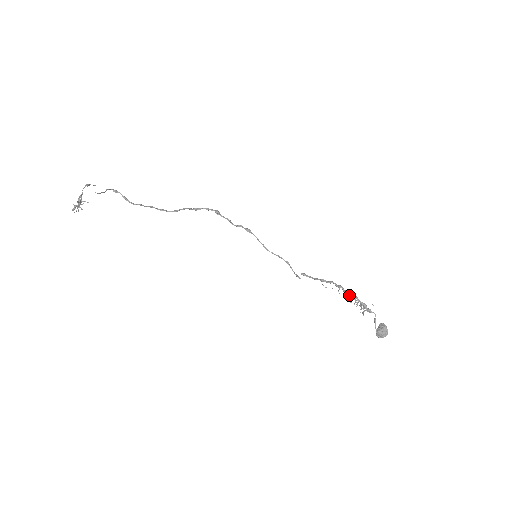
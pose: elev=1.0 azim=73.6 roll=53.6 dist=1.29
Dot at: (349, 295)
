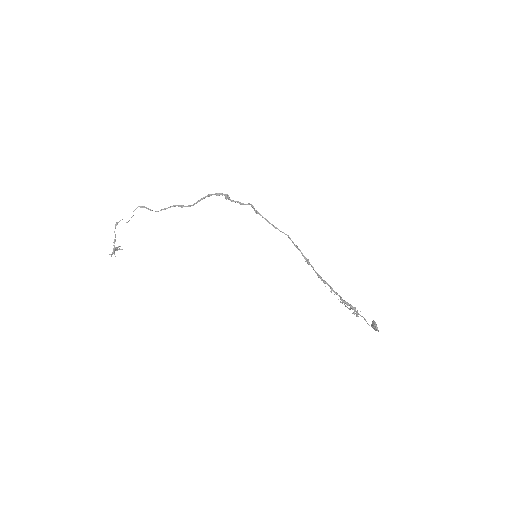
Dot at: (338, 299)
